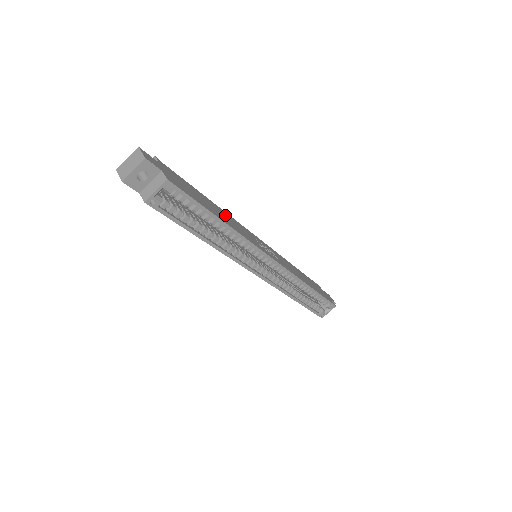
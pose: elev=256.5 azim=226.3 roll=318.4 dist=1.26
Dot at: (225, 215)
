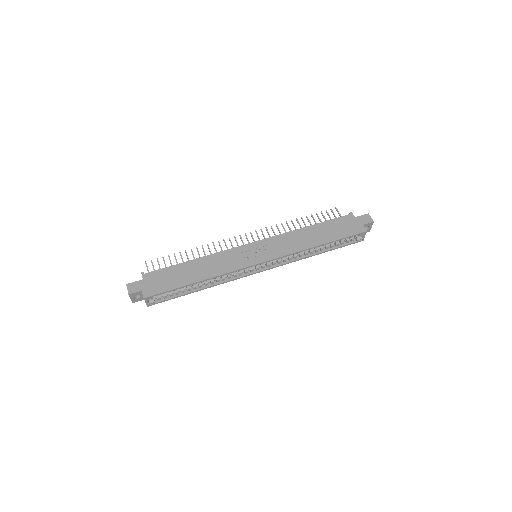
Dot at: (206, 263)
